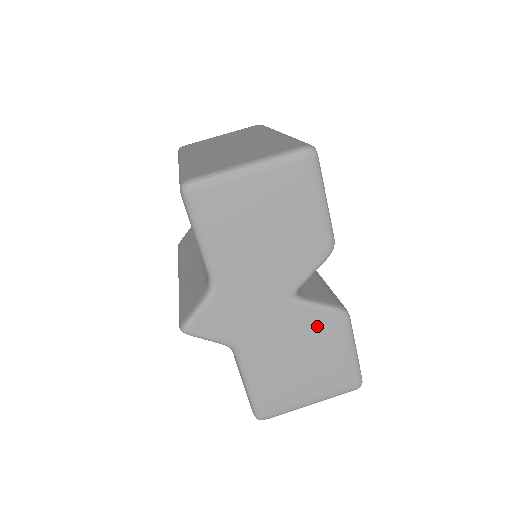
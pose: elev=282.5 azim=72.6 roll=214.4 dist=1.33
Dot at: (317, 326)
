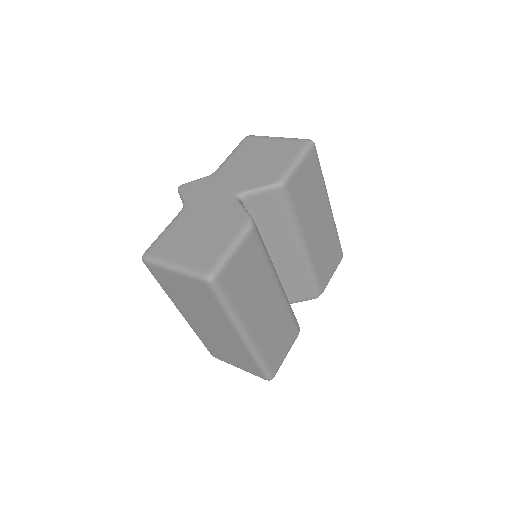
Dot at: (230, 217)
